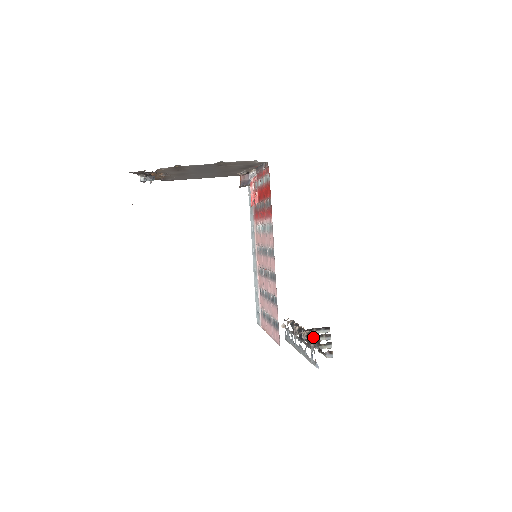
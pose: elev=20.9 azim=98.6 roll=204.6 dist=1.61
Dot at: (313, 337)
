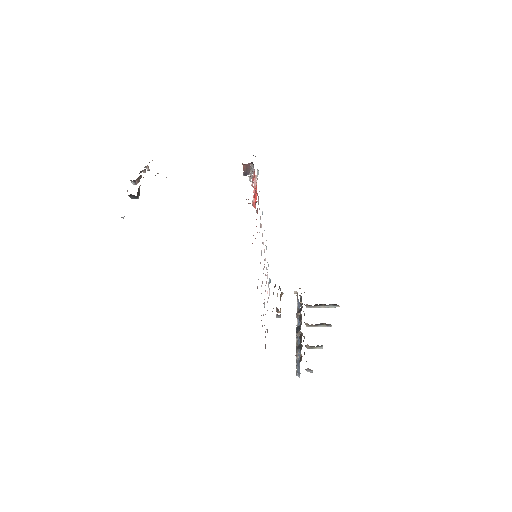
Dot at: (301, 346)
